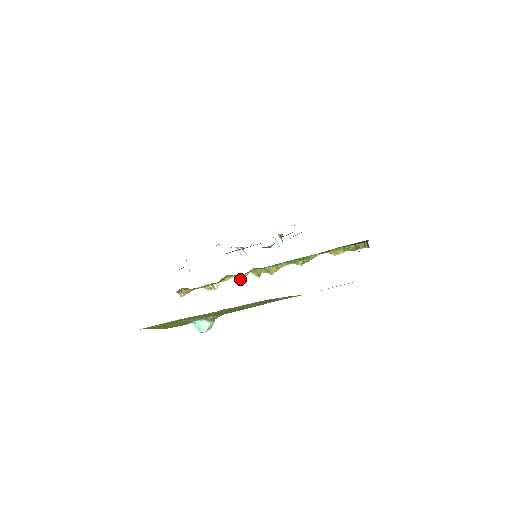
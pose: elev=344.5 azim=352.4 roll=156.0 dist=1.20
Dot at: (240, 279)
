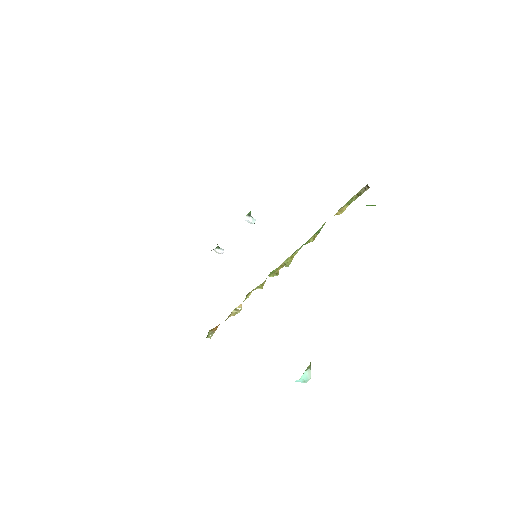
Dot at: (260, 288)
